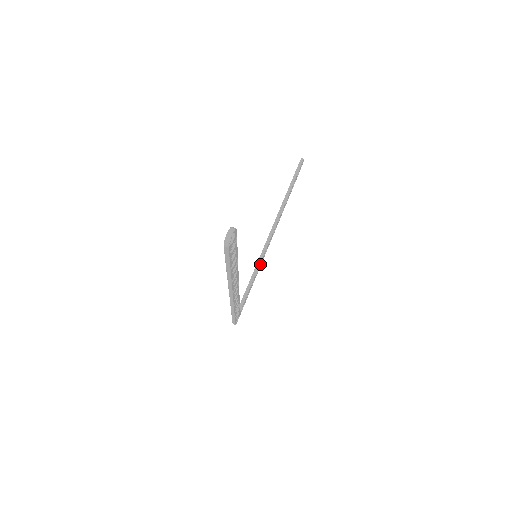
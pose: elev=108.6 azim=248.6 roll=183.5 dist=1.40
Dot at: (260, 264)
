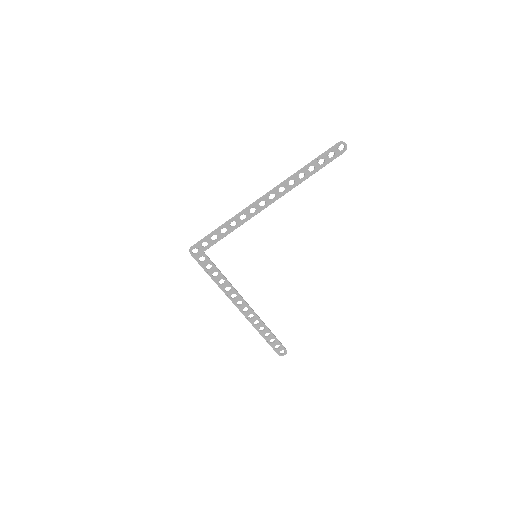
Dot at: (225, 290)
